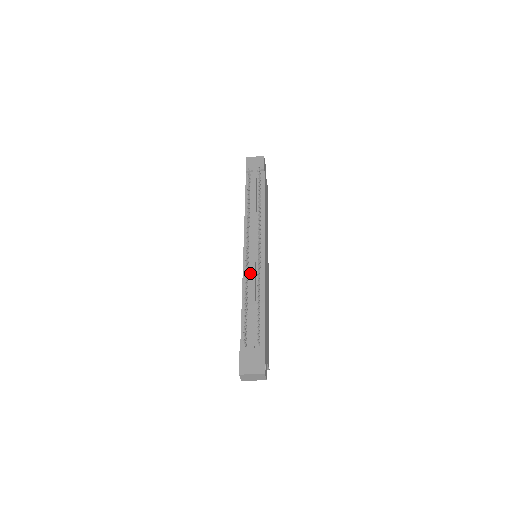
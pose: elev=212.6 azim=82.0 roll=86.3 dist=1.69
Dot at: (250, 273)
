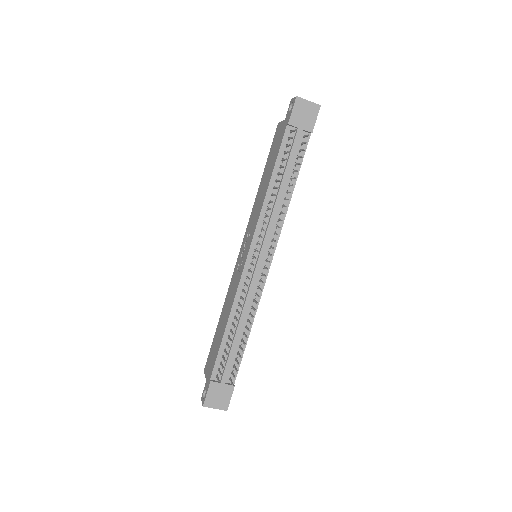
Dot at: occluded
